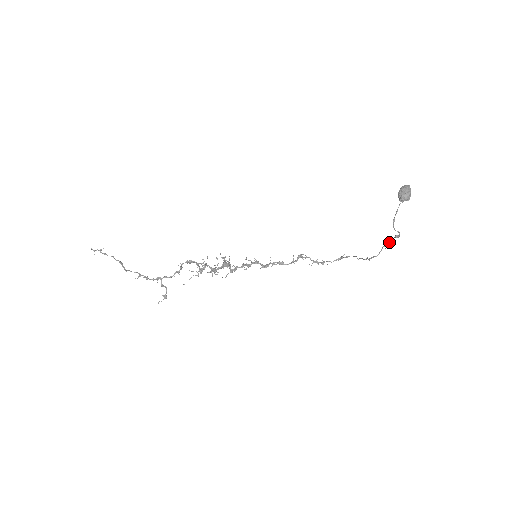
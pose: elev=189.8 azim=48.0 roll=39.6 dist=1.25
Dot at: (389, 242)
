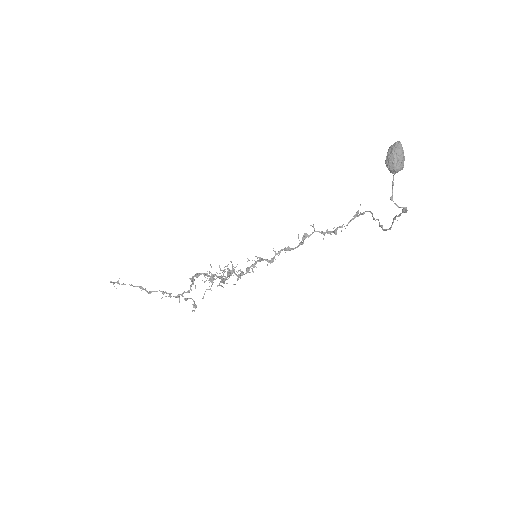
Dot at: (398, 215)
